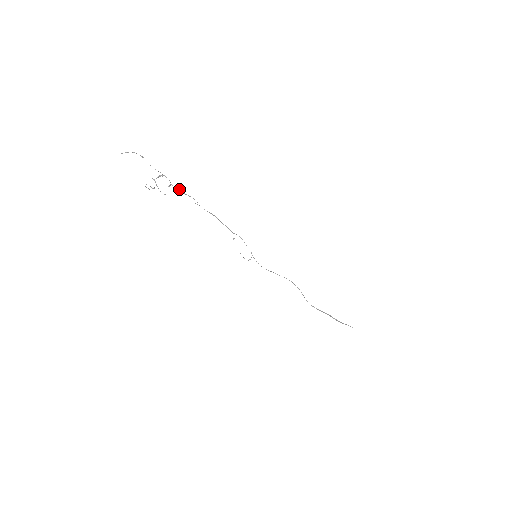
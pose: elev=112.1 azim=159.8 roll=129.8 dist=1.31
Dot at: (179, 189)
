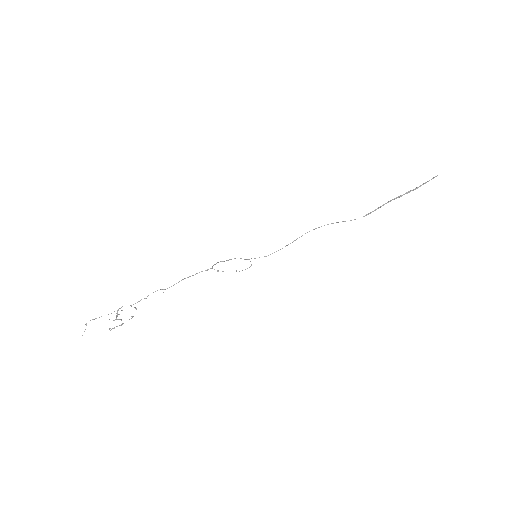
Dot at: (139, 301)
